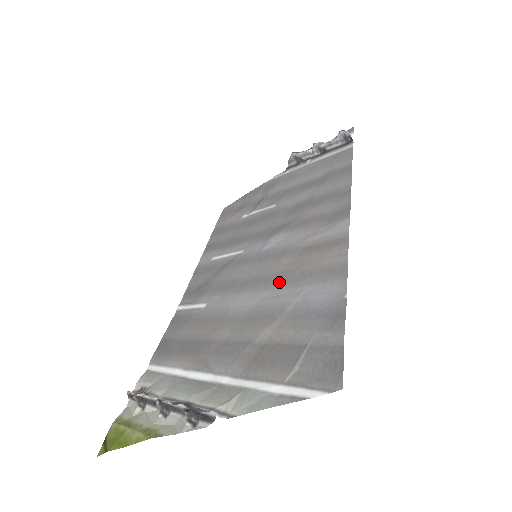
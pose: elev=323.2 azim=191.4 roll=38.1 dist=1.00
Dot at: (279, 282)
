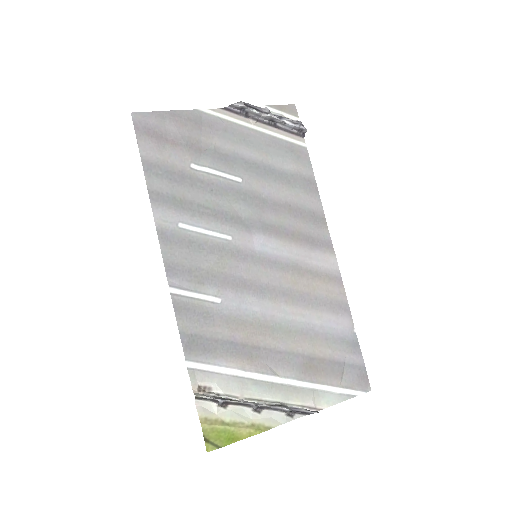
Dot at: (299, 301)
